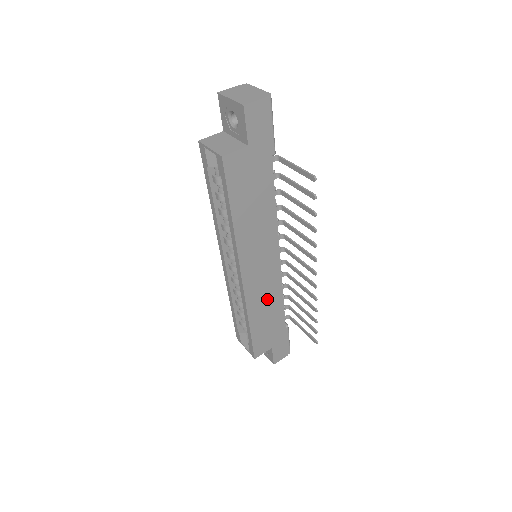
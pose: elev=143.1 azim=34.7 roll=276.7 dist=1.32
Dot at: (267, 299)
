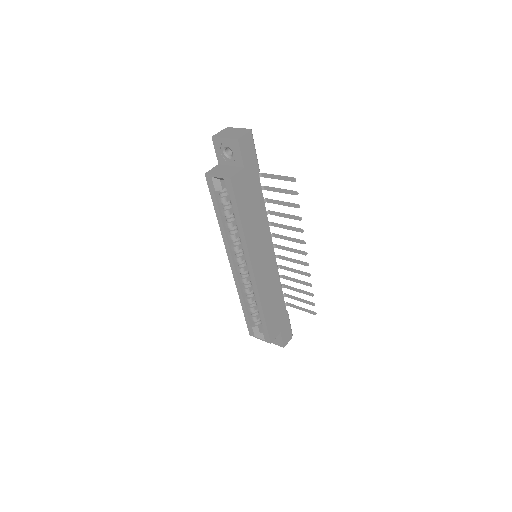
Dot at: (271, 289)
